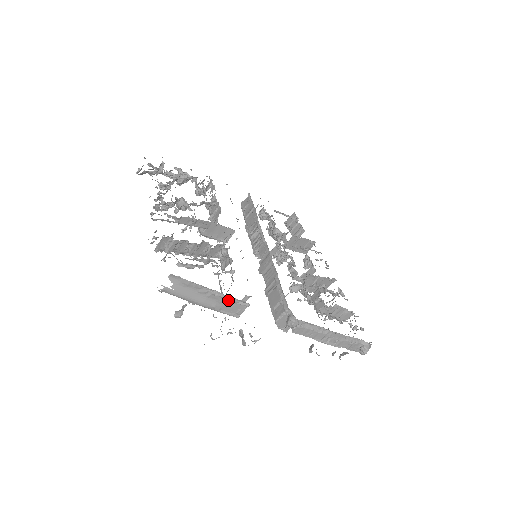
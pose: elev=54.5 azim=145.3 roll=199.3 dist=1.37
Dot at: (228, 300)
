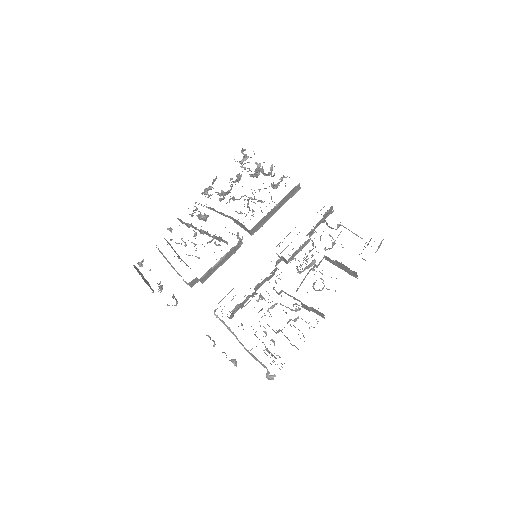
Dot at: occluded
